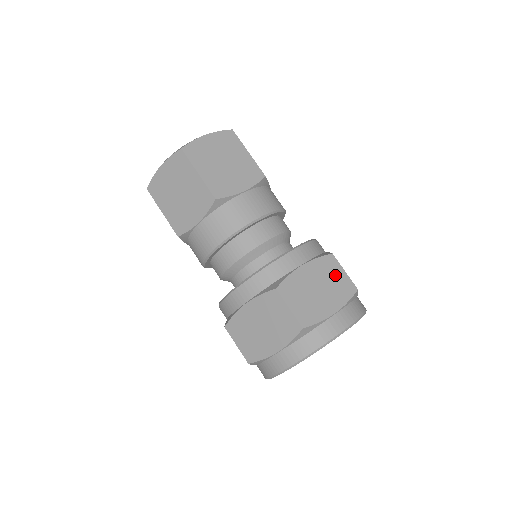
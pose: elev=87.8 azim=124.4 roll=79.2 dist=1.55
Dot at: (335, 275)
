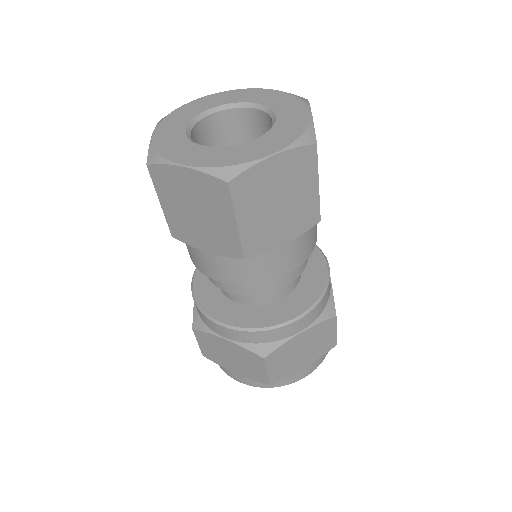
Dot at: (326, 336)
